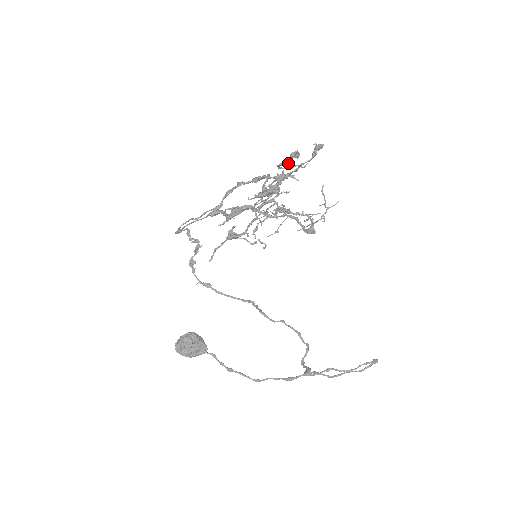
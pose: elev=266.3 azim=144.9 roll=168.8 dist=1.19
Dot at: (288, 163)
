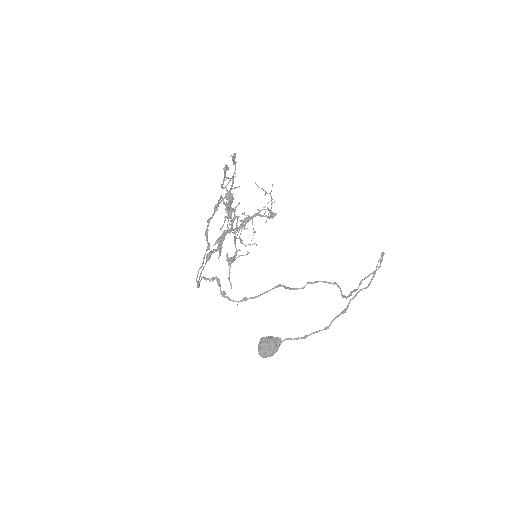
Dot at: occluded
